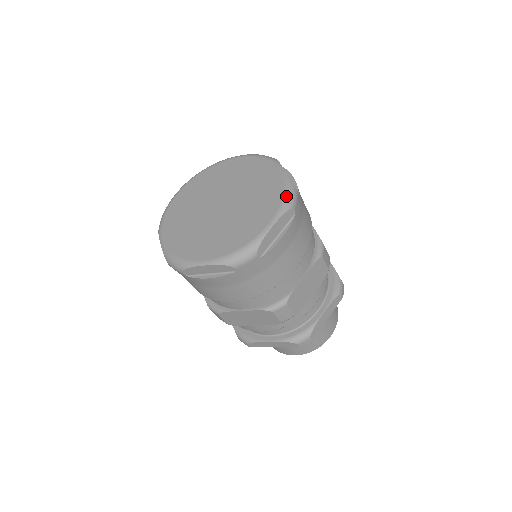
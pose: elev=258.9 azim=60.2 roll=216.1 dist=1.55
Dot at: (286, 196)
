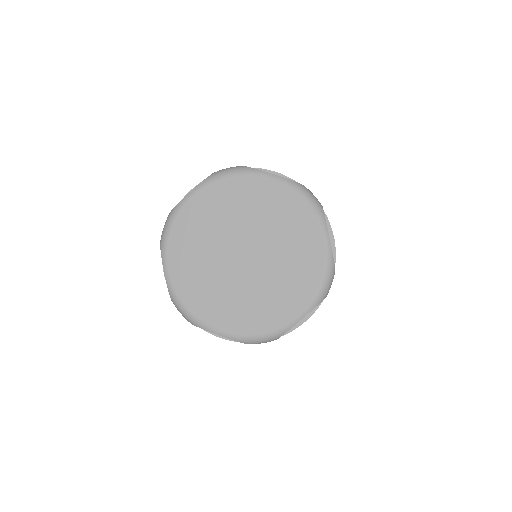
Dot at: (324, 284)
